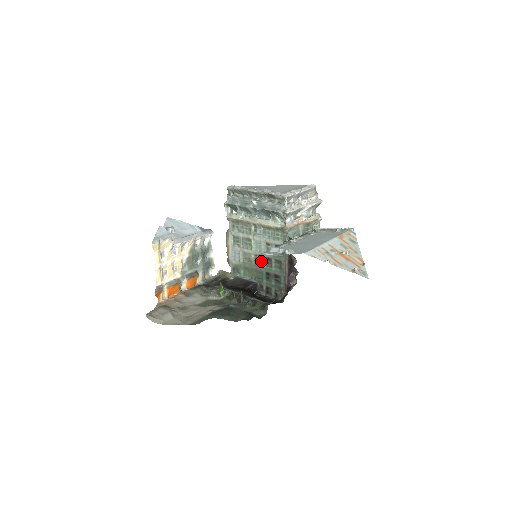
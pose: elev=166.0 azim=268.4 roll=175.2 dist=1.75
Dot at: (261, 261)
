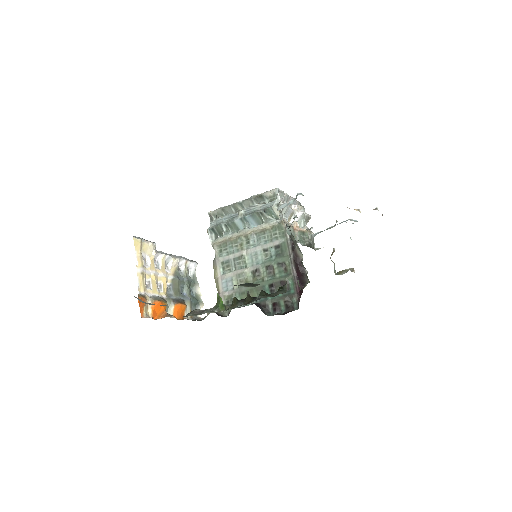
Dot at: (260, 275)
